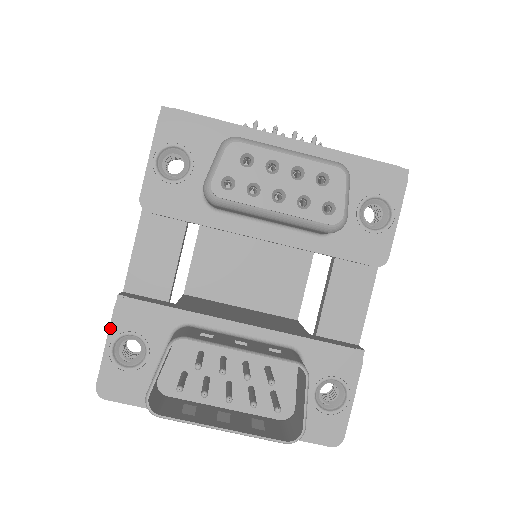
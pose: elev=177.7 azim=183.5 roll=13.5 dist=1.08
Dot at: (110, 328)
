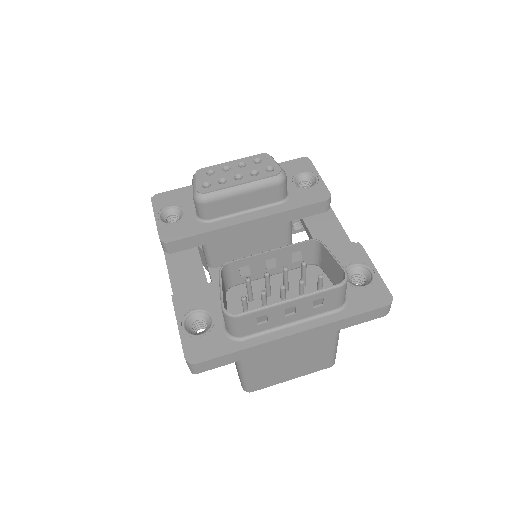
Dot at: (176, 315)
